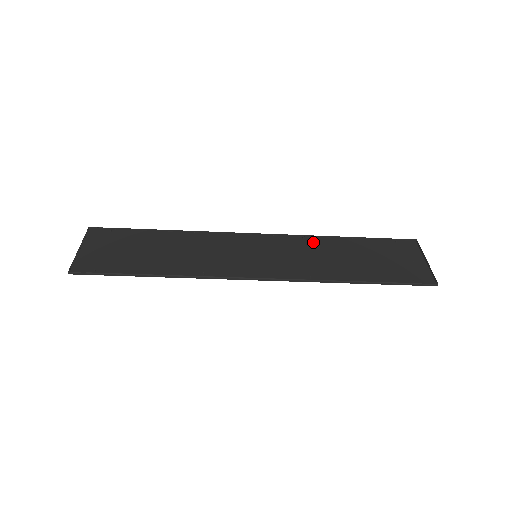
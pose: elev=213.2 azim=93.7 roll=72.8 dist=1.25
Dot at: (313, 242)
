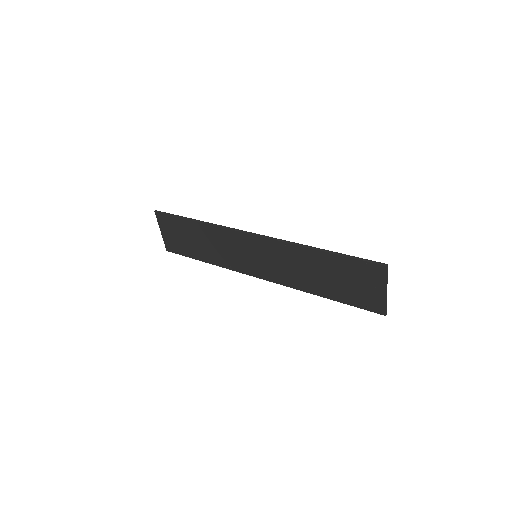
Dot at: (294, 249)
